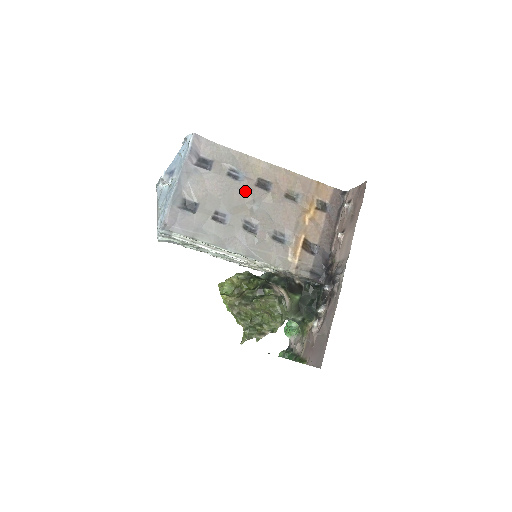
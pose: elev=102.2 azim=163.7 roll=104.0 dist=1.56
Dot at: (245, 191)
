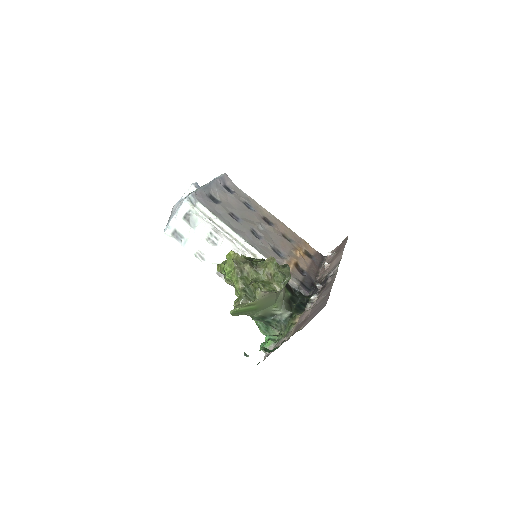
Dot at: (255, 216)
